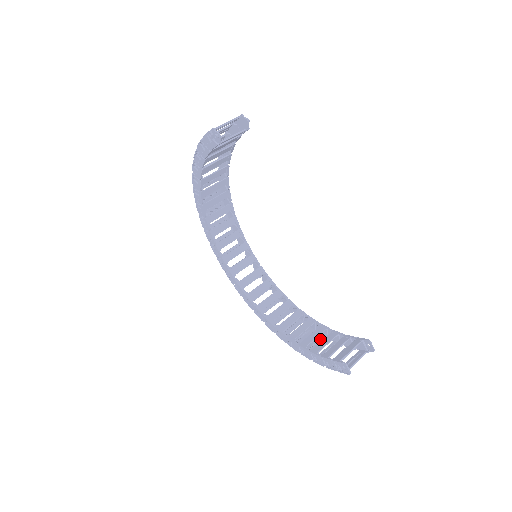
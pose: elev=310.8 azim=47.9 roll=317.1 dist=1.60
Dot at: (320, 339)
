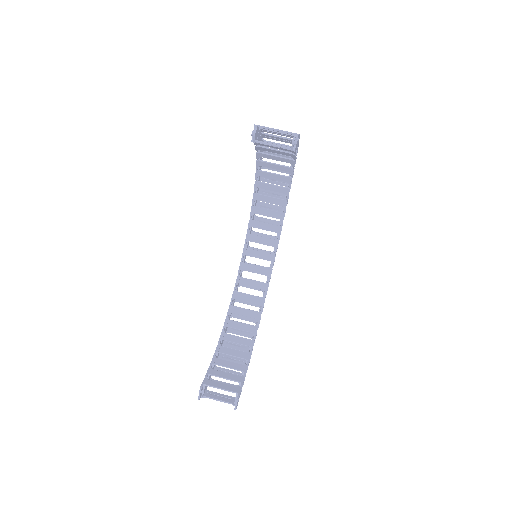
Dot at: (240, 361)
